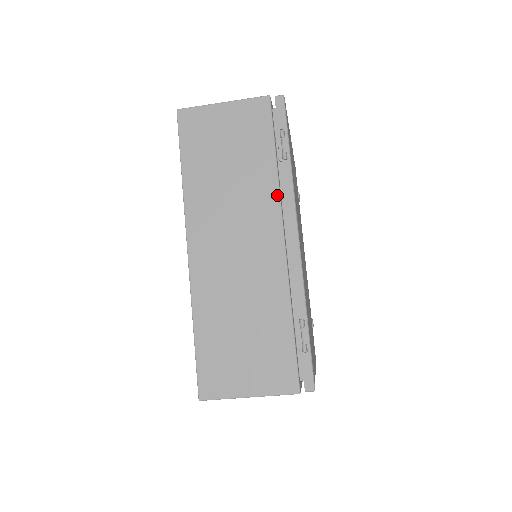
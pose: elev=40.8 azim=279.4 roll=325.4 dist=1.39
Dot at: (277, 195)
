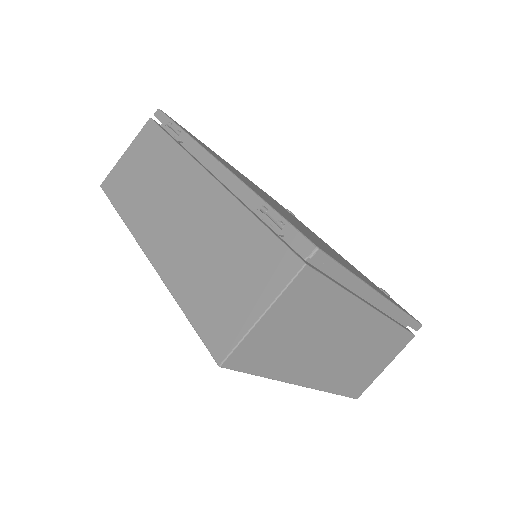
Dot at: (187, 156)
